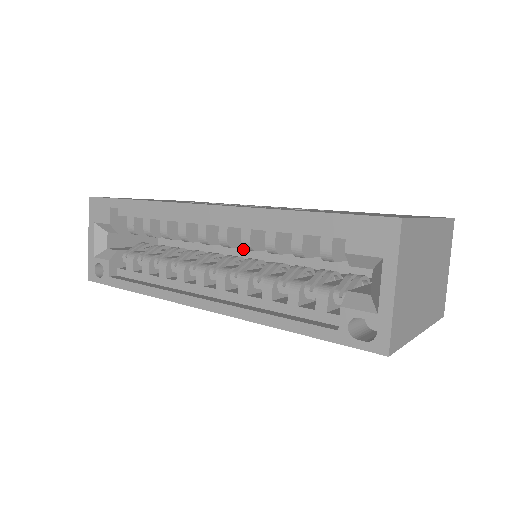
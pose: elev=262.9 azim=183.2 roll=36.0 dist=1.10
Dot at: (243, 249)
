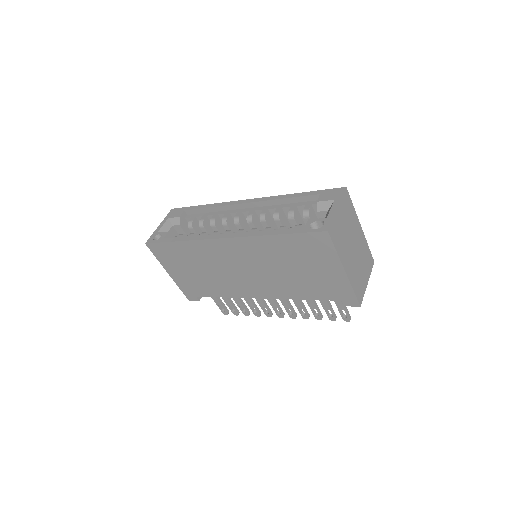
Dot at: occluded
